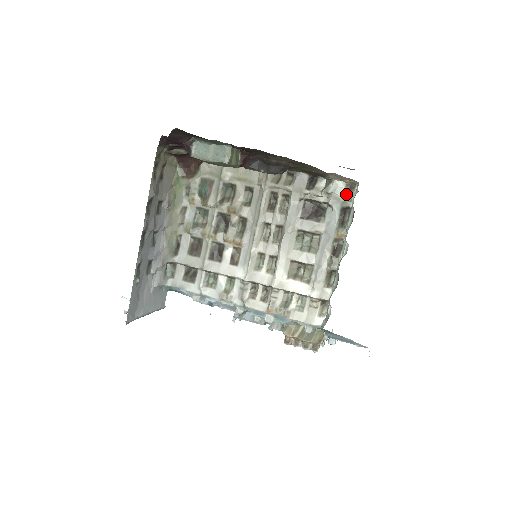
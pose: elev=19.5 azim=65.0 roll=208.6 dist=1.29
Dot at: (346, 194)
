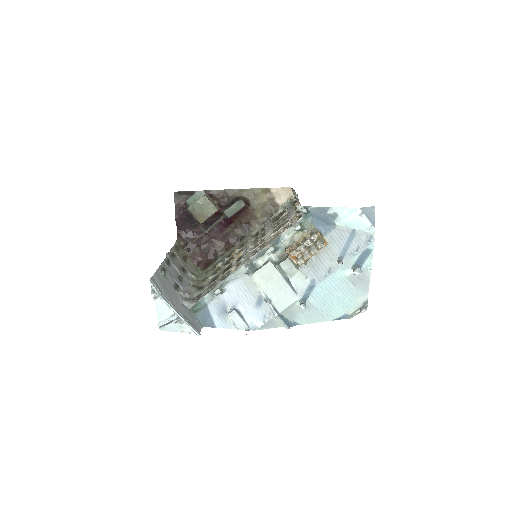
Dot at: (292, 200)
